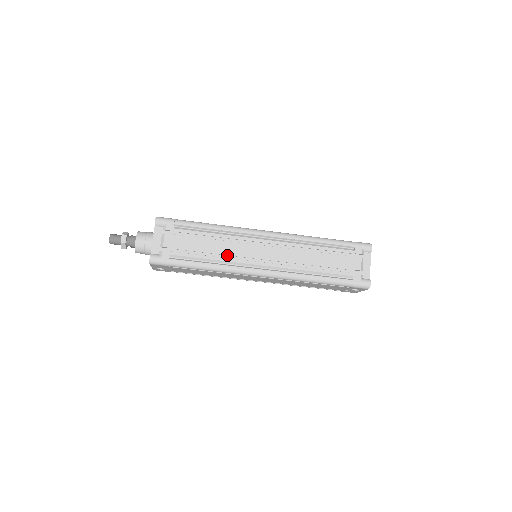
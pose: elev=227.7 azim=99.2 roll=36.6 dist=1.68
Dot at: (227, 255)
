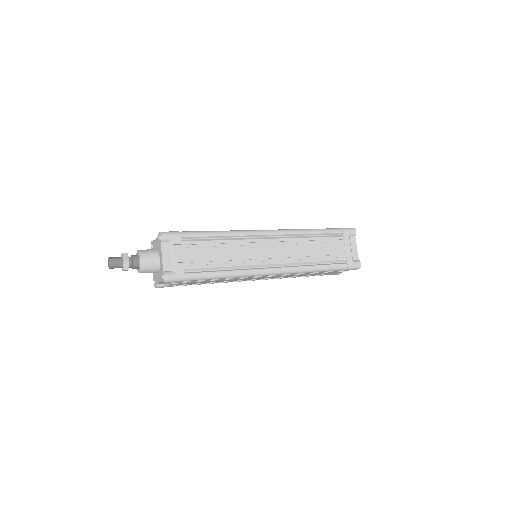
Dot at: occluded
